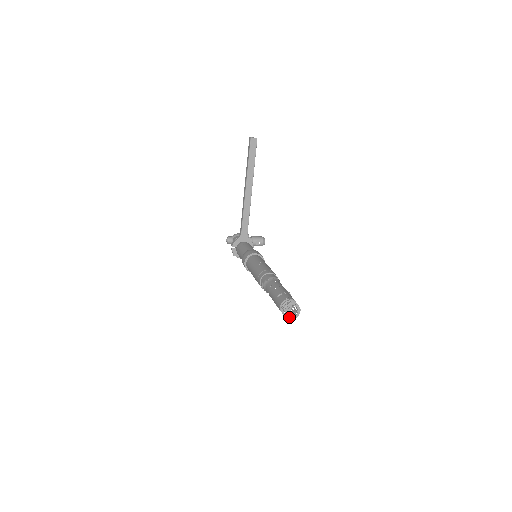
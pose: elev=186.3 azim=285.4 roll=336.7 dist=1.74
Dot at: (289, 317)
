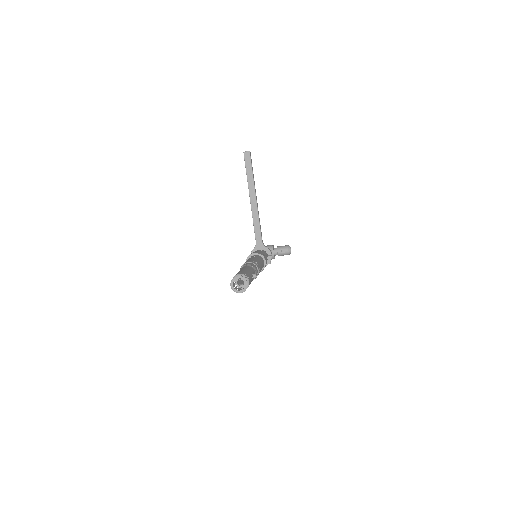
Dot at: (237, 291)
